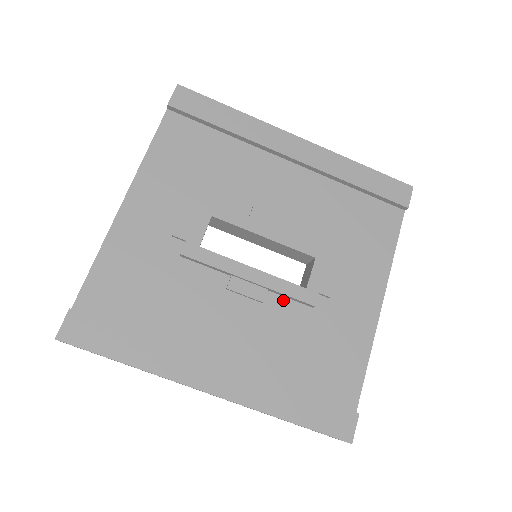
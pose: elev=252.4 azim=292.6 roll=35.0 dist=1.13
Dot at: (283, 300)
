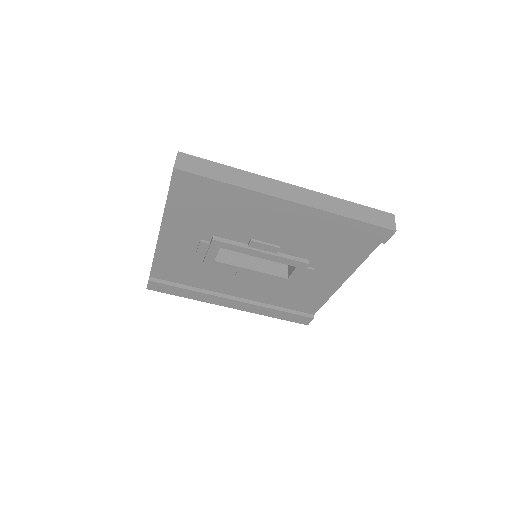
Dot at: occluded
